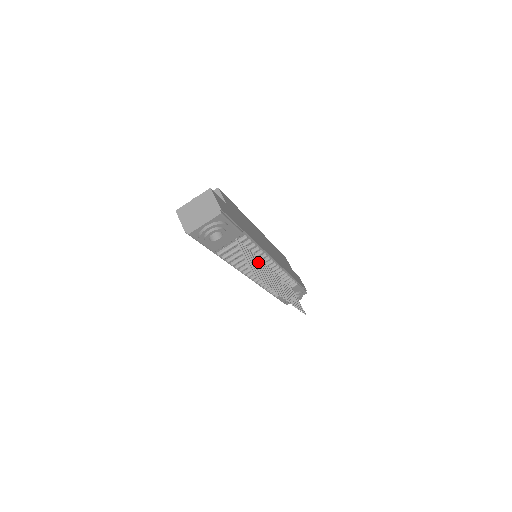
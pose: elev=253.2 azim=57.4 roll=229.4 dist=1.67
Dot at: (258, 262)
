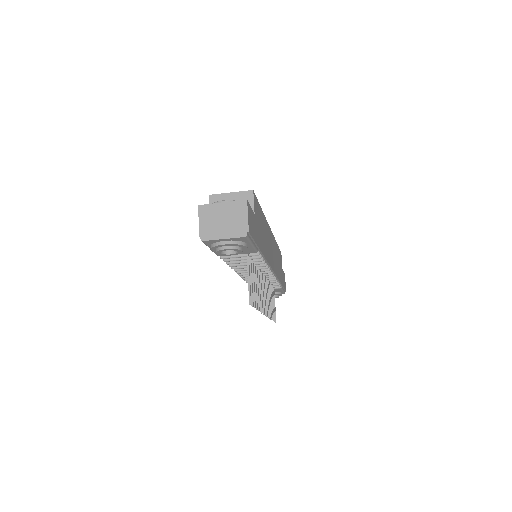
Dot at: (257, 275)
